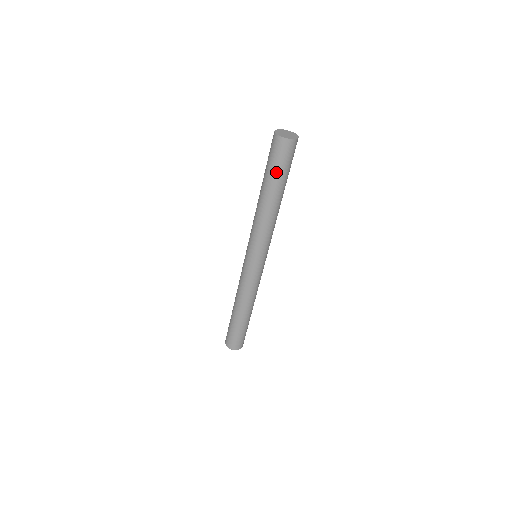
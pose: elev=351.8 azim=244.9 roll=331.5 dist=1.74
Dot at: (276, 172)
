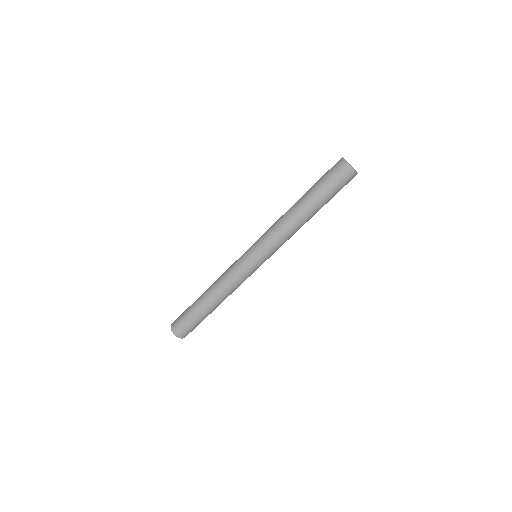
Dot at: (324, 189)
